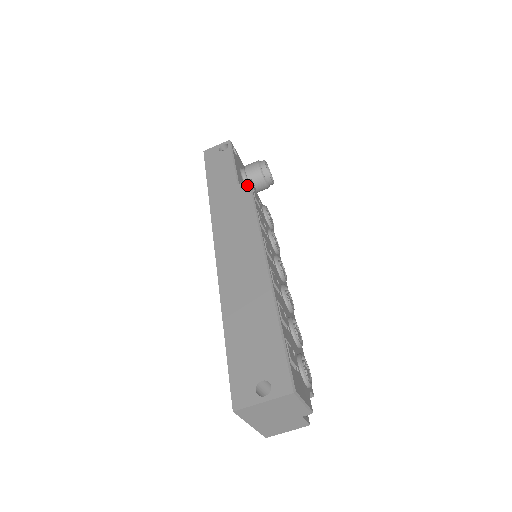
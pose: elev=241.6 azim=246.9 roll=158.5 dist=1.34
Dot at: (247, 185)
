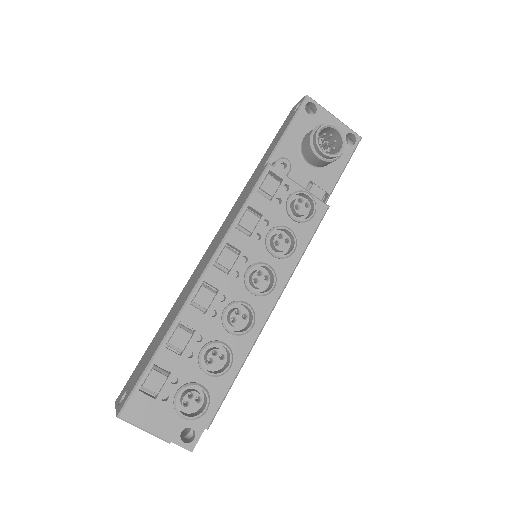
Dot at: (263, 169)
